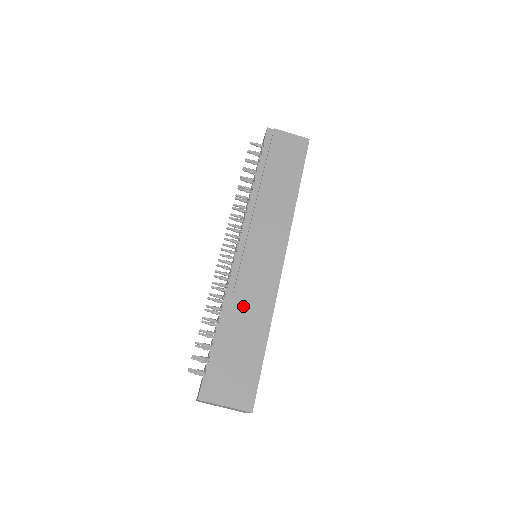
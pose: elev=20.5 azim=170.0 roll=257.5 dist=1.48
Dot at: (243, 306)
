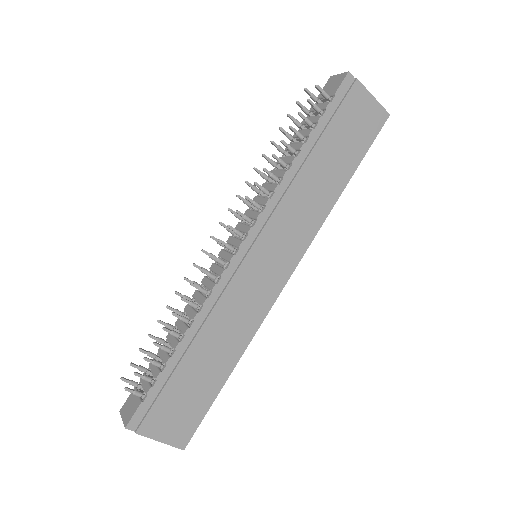
Dot at: (219, 327)
